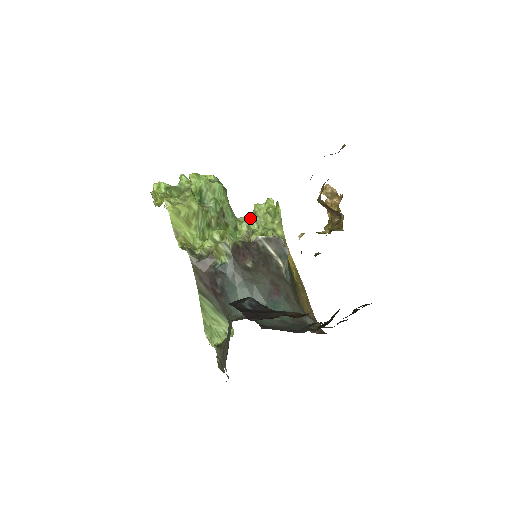
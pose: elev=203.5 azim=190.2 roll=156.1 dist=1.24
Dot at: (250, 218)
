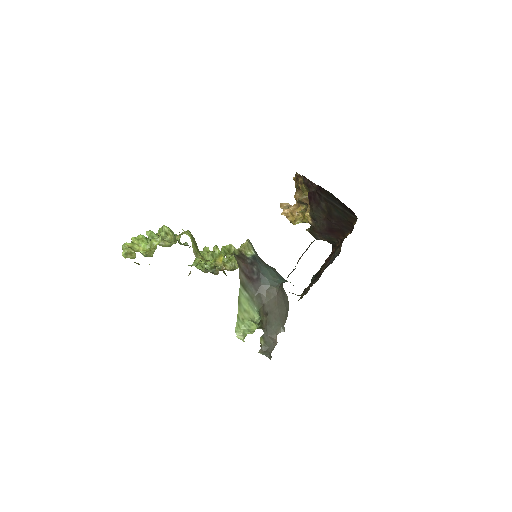
Dot at: (200, 261)
